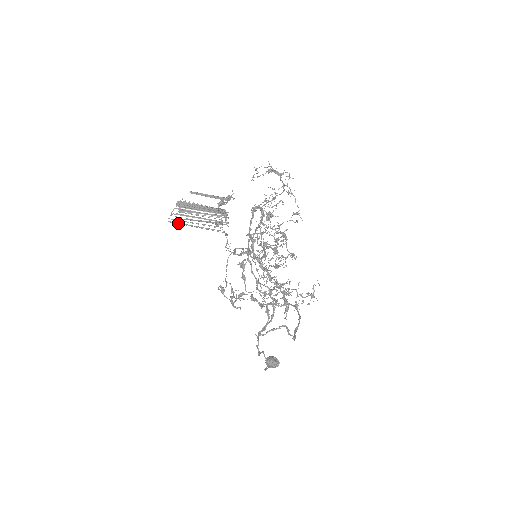
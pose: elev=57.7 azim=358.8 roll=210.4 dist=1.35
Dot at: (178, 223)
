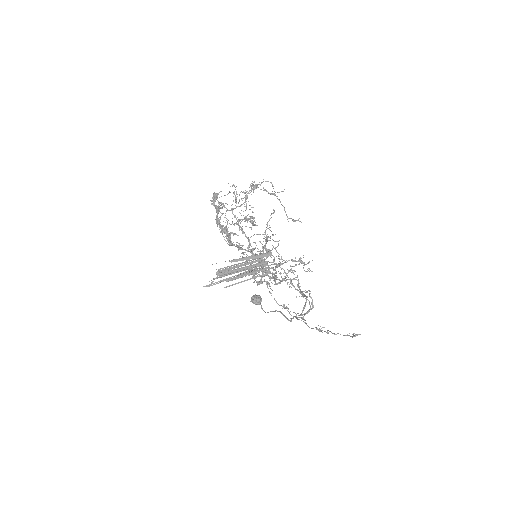
Dot at: (214, 284)
